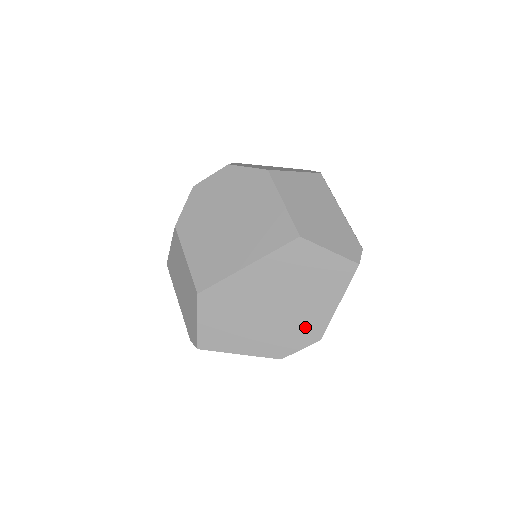
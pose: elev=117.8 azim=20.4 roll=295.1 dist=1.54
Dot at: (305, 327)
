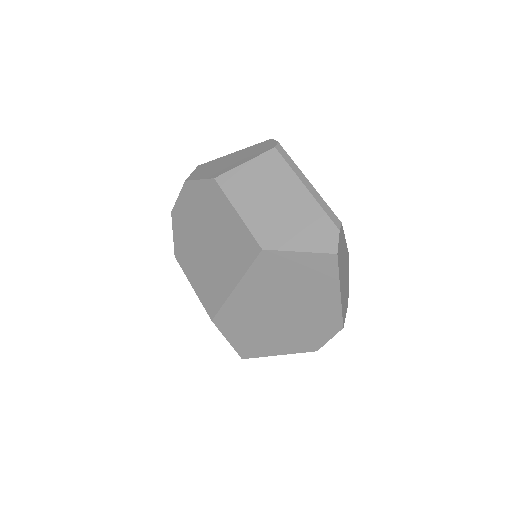
Dot at: (321, 321)
